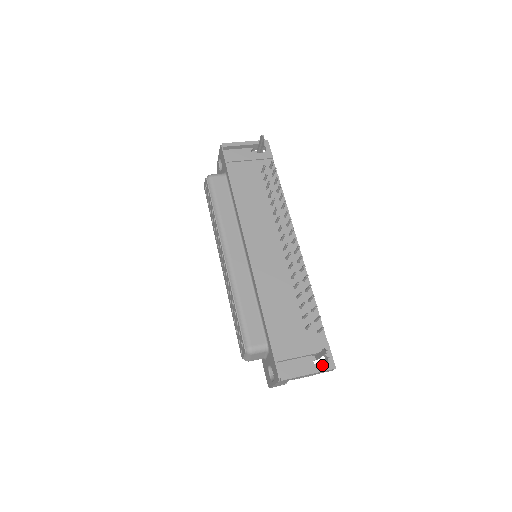
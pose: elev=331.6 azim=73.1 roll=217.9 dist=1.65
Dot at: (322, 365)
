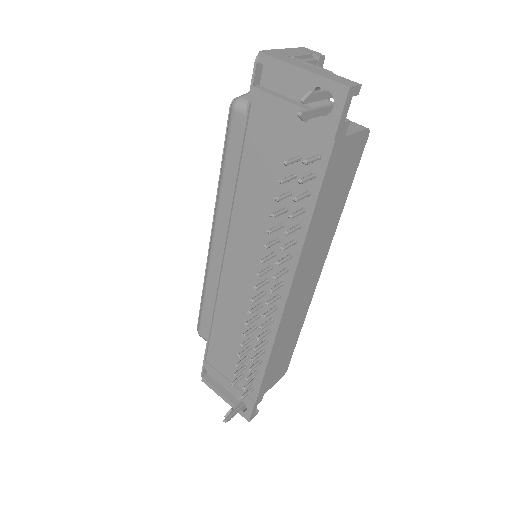
Dot at: (238, 408)
